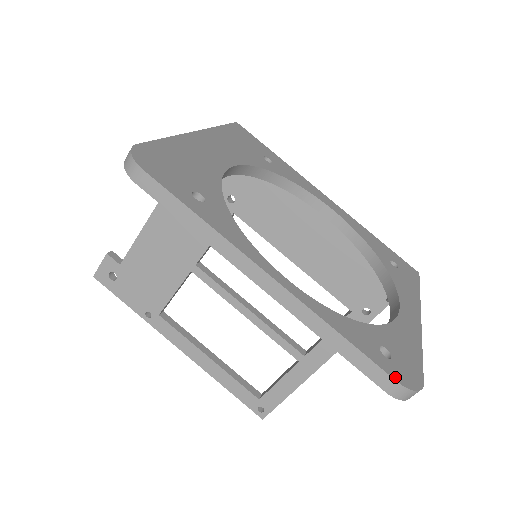
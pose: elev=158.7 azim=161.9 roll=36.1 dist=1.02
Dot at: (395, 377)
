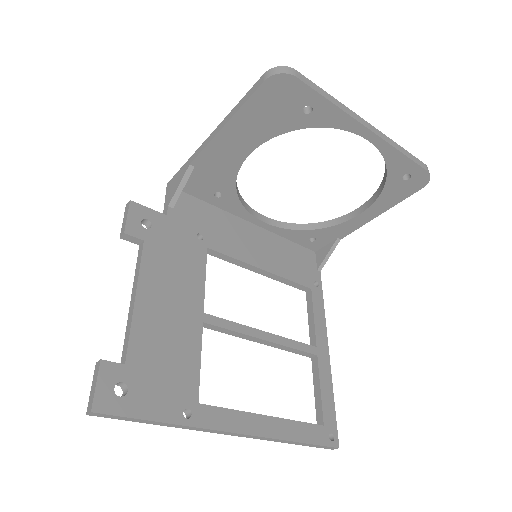
Dot at: (422, 165)
